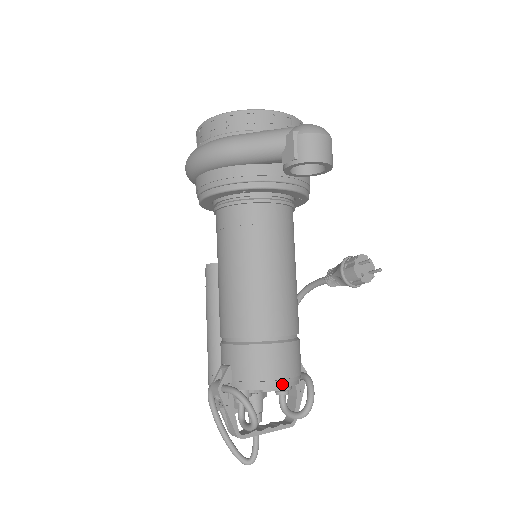
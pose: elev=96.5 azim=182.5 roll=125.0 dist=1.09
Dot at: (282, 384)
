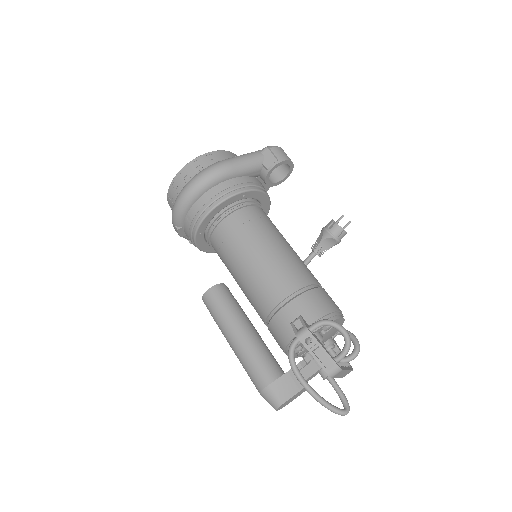
Dot at: (341, 315)
